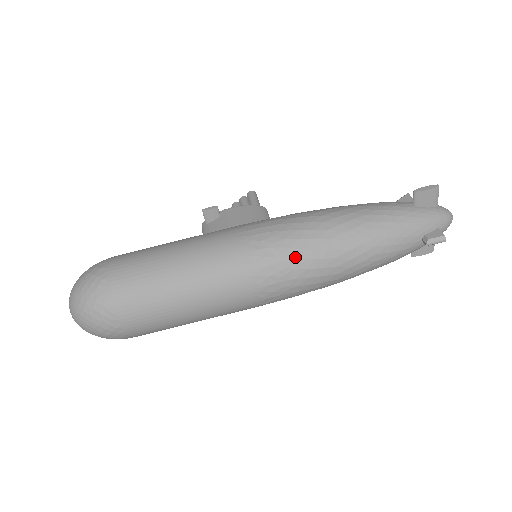
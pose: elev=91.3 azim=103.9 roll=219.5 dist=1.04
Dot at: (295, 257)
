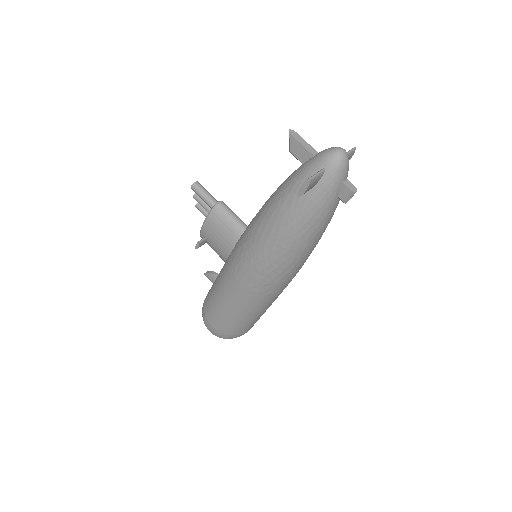
Dot at: (281, 278)
